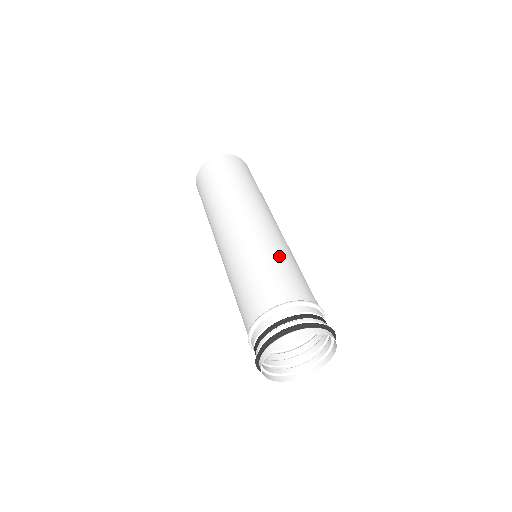
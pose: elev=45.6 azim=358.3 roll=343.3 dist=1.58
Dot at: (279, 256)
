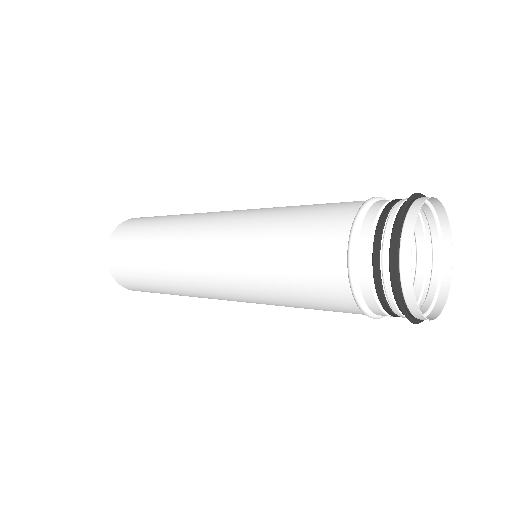
Dot at: (274, 224)
